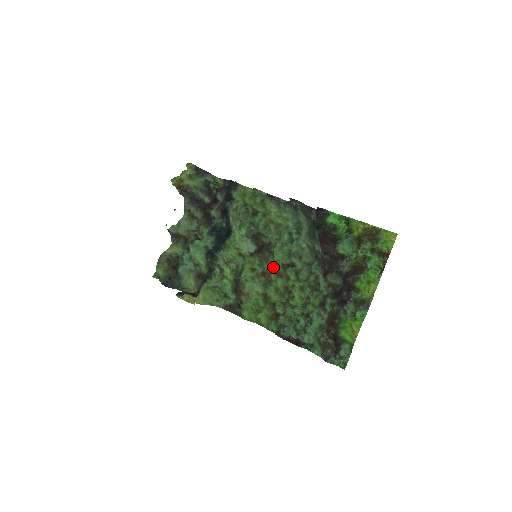
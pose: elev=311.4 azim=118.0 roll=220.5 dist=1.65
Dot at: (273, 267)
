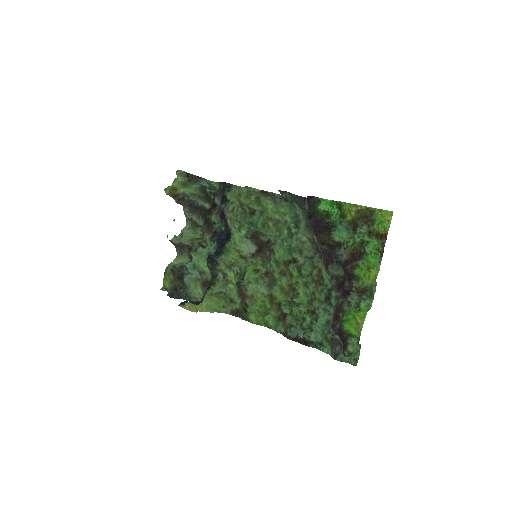
Dot at: (275, 266)
